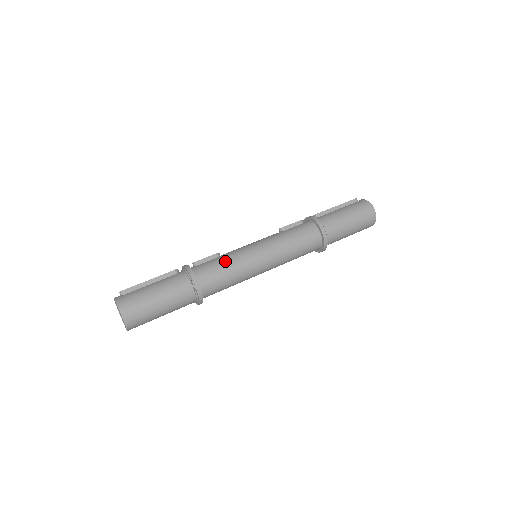
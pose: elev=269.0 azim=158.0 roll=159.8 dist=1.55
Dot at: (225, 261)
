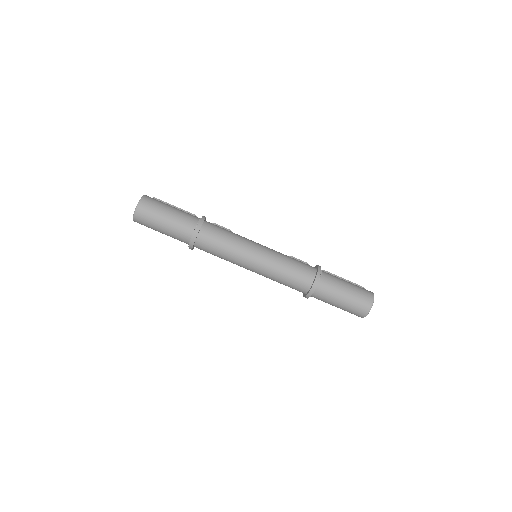
Dot at: (232, 232)
